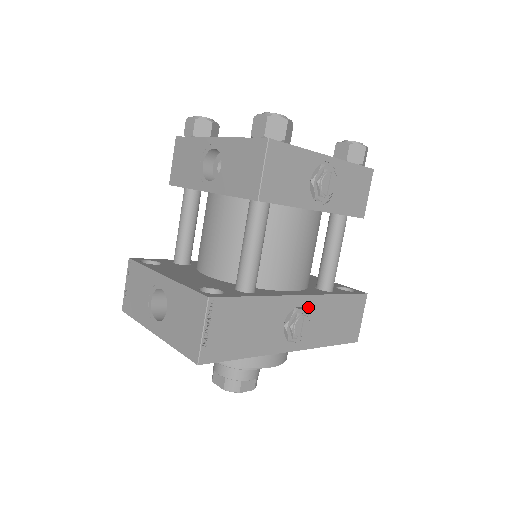
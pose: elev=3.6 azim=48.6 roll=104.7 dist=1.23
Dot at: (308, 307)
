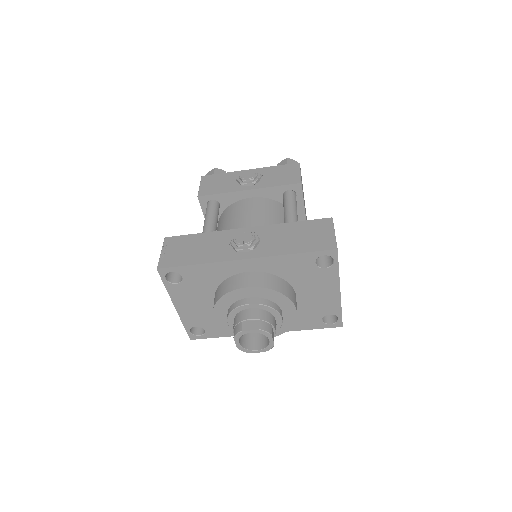
Dot at: (256, 233)
